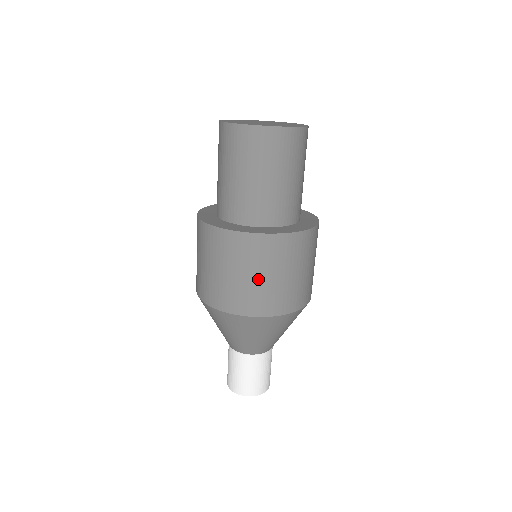
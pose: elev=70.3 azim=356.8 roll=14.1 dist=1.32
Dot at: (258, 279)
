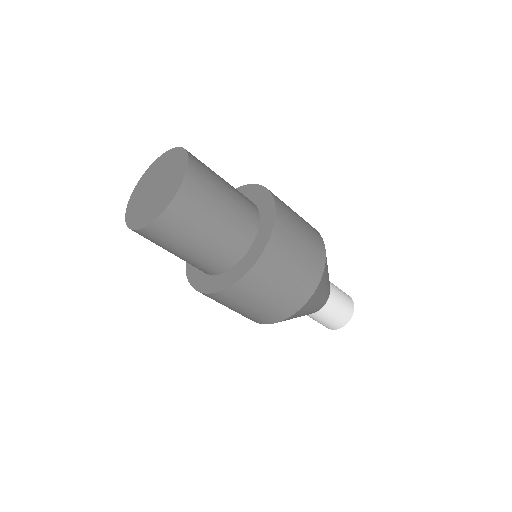
Dot at: occluded
